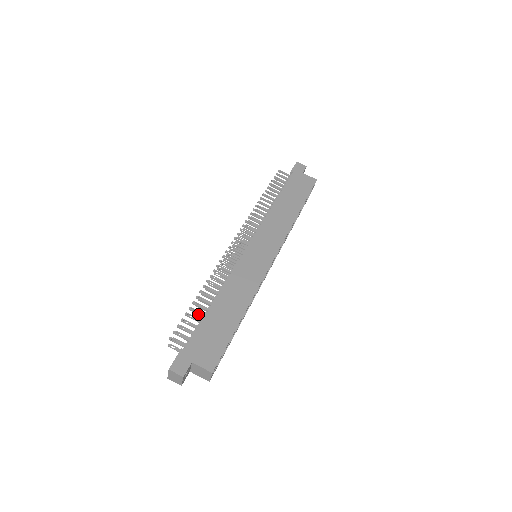
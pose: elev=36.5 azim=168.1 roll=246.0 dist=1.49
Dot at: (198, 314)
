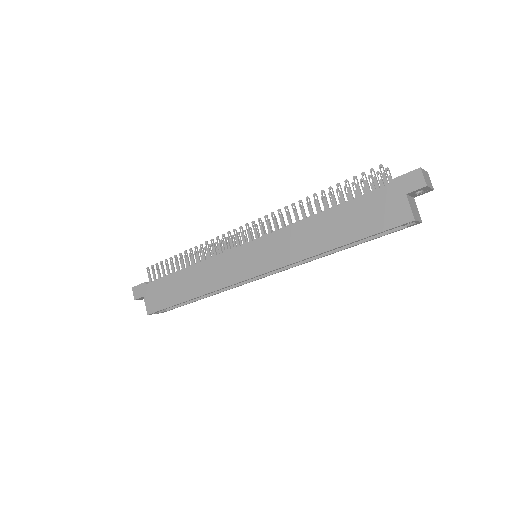
Dot at: (172, 267)
